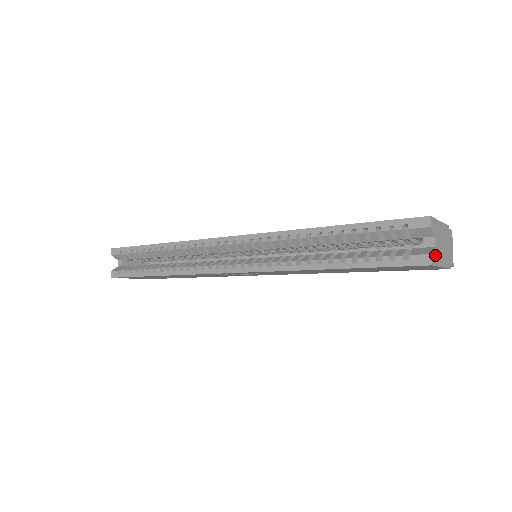
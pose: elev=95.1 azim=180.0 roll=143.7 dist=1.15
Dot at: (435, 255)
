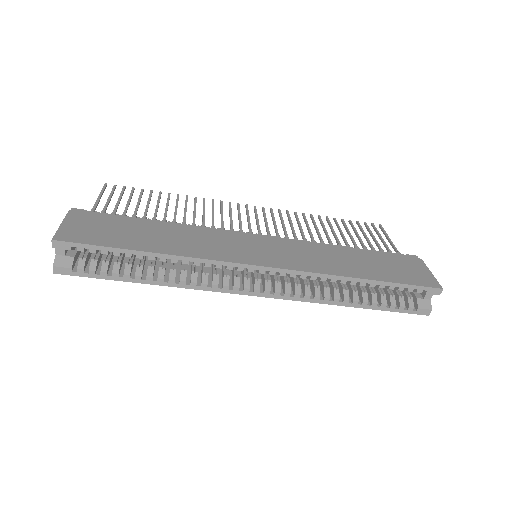
Dot at: (428, 304)
